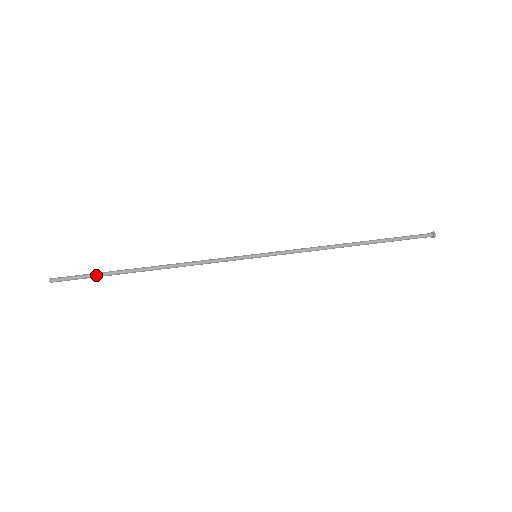
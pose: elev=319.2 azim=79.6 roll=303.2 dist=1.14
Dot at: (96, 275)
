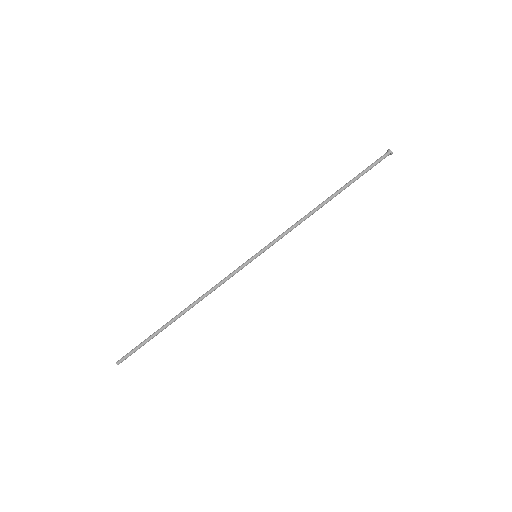
Dot at: occluded
